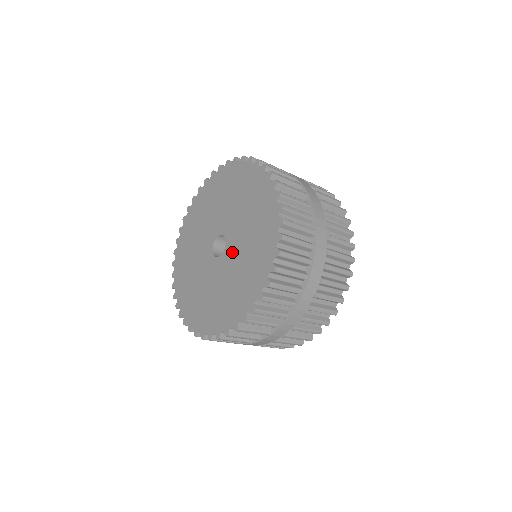
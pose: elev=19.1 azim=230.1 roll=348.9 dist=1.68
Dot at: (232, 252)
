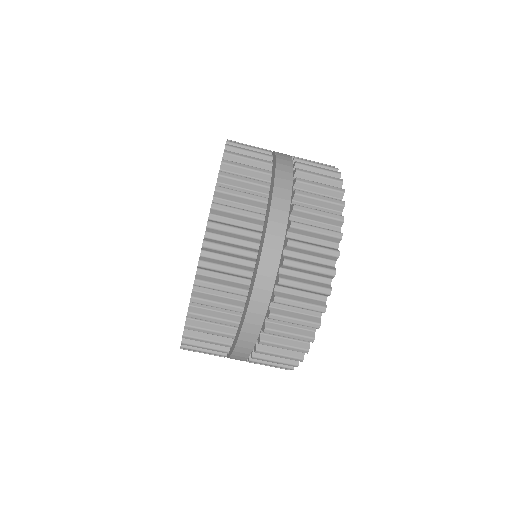
Dot at: occluded
